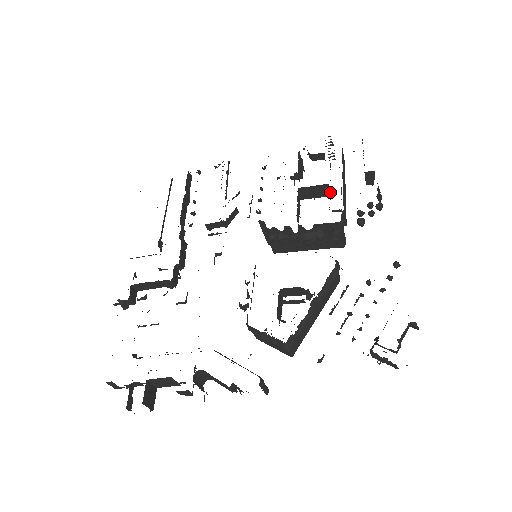
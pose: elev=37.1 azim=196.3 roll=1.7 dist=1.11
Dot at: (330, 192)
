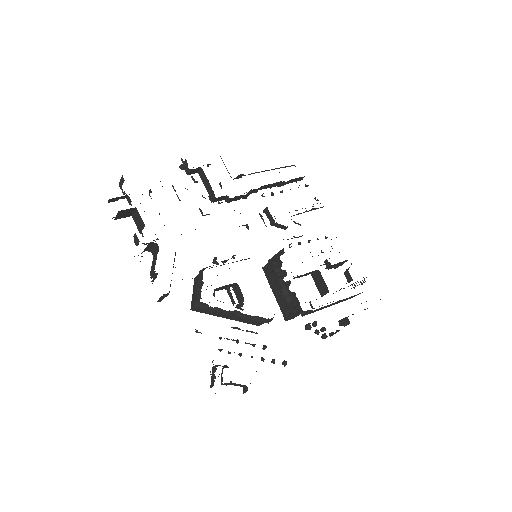
Dot at: occluded
